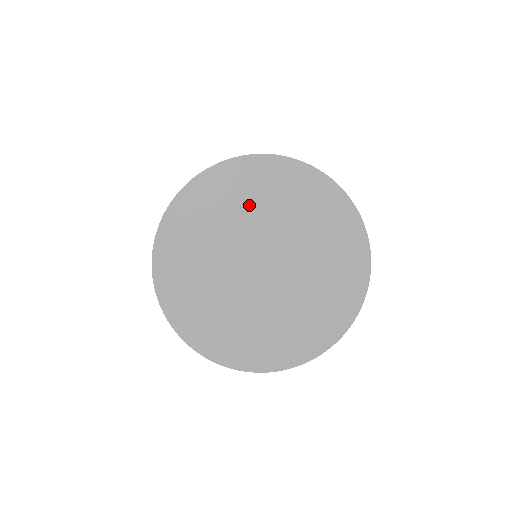
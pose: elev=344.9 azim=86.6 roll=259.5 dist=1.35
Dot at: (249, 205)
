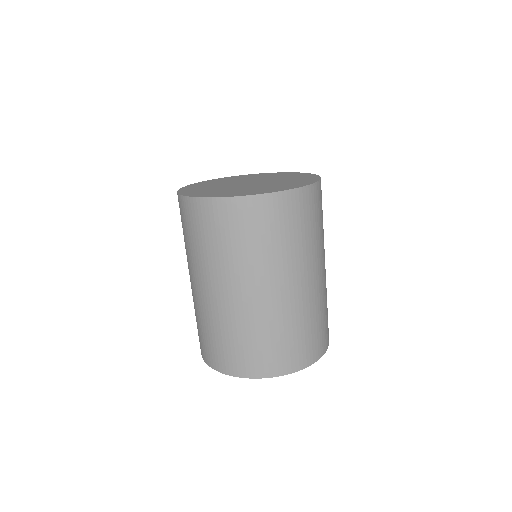
Dot at: occluded
